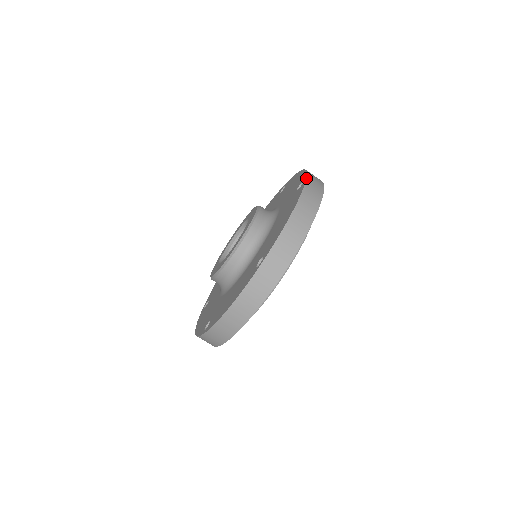
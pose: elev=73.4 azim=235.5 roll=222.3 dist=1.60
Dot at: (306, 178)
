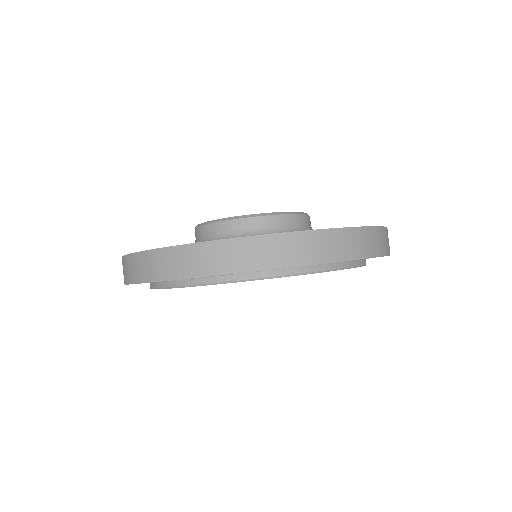
Dot at: occluded
